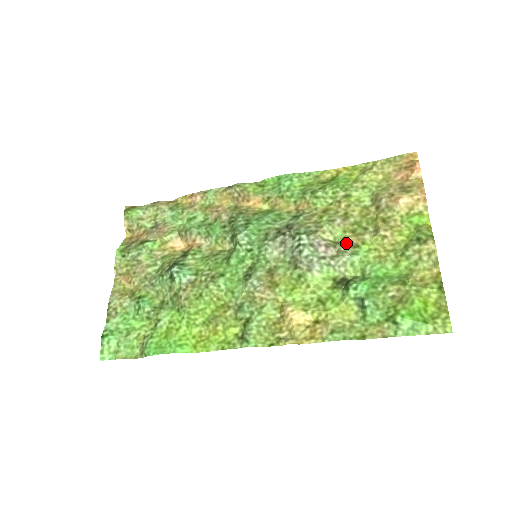
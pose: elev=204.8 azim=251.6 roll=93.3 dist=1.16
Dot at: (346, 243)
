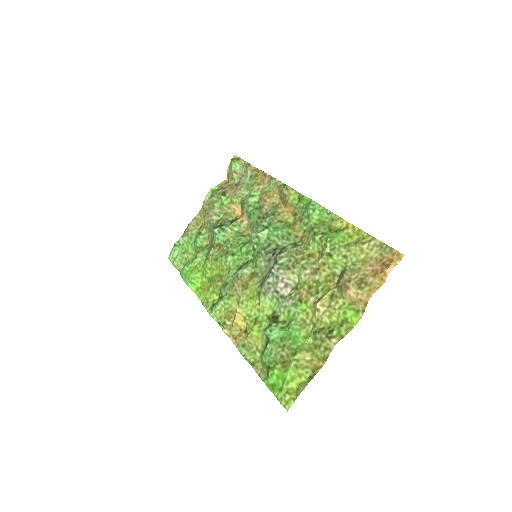
Dot at: (298, 293)
